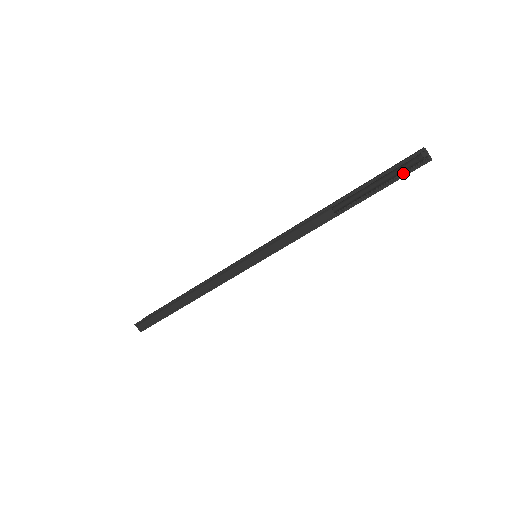
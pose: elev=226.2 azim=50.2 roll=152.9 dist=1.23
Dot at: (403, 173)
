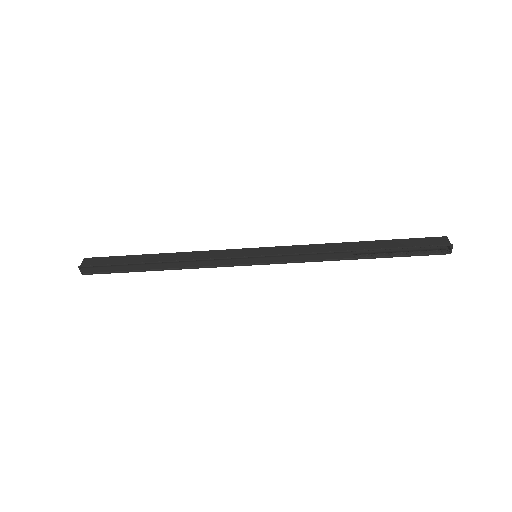
Dot at: (424, 252)
